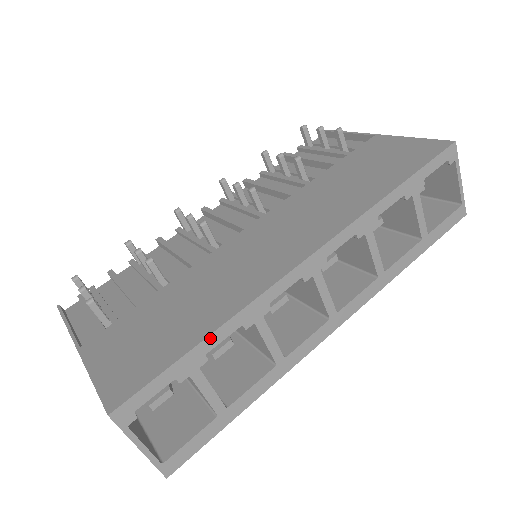
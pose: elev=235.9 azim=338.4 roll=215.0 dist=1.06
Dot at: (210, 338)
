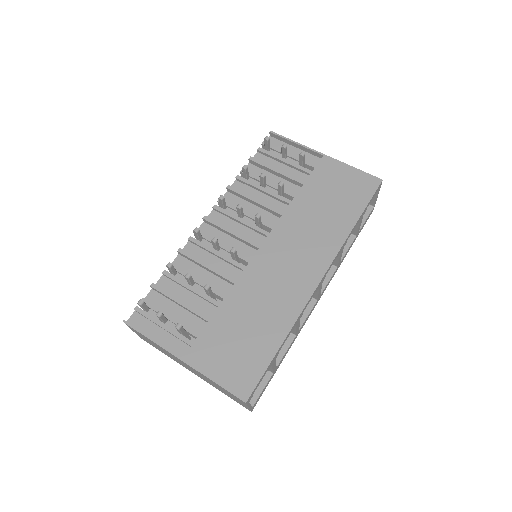
Dot at: (282, 344)
